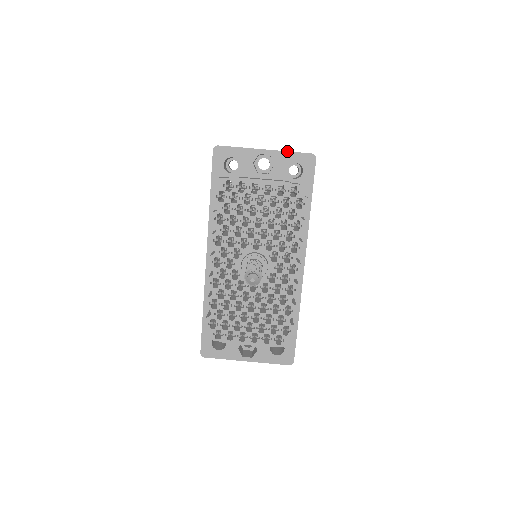
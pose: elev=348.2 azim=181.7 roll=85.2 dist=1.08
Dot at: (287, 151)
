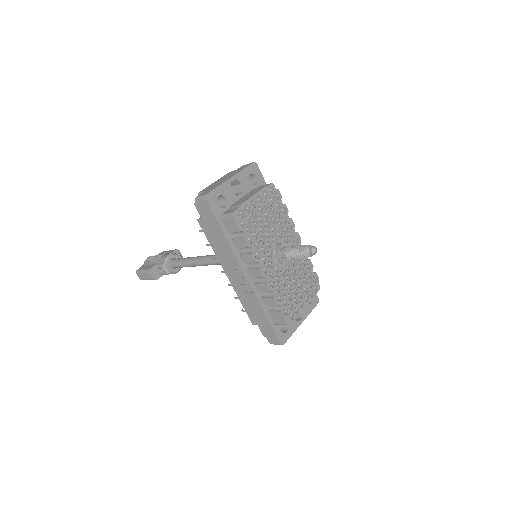
Dot at: (242, 170)
